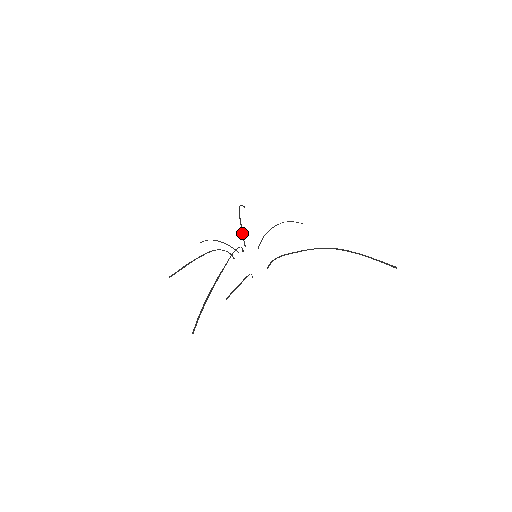
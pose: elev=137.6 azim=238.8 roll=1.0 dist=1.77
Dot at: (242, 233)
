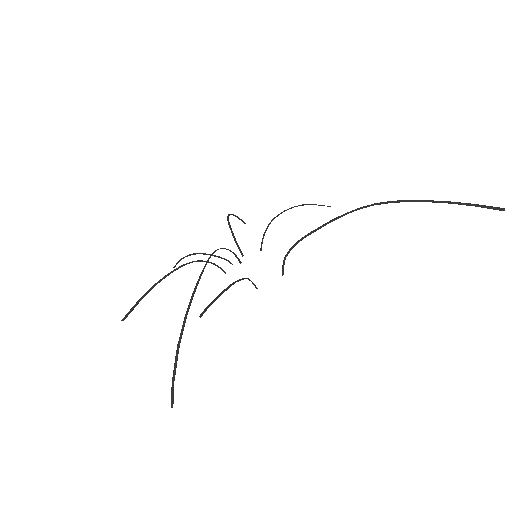
Dot at: (233, 237)
